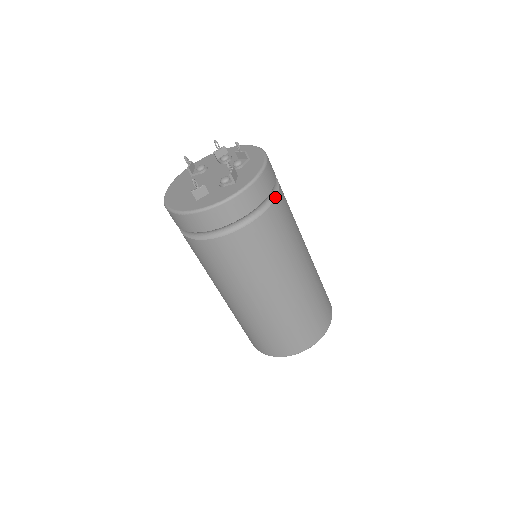
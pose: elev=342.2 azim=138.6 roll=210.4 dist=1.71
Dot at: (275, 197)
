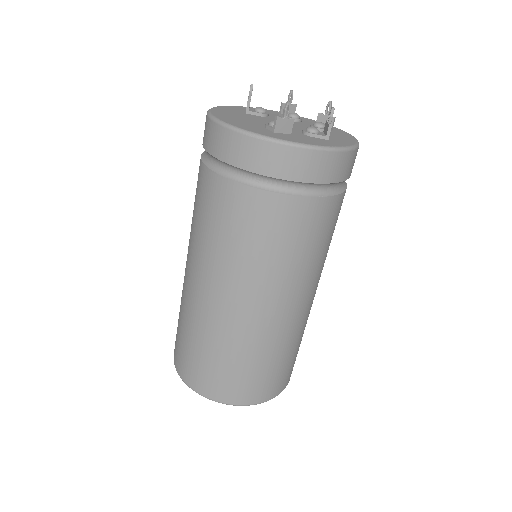
Dot at: (346, 186)
